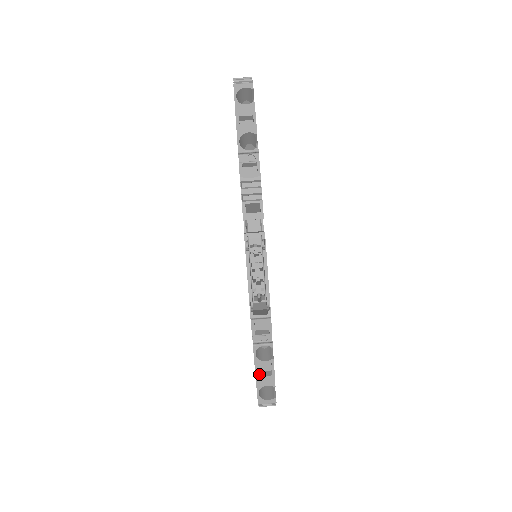
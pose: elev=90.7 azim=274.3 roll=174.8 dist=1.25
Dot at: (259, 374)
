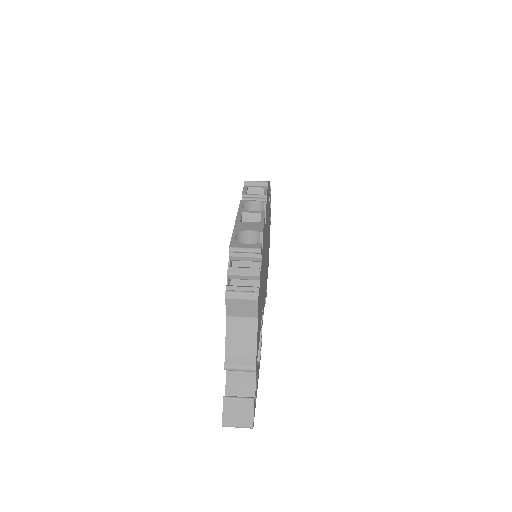
Dot at: (241, 225)
